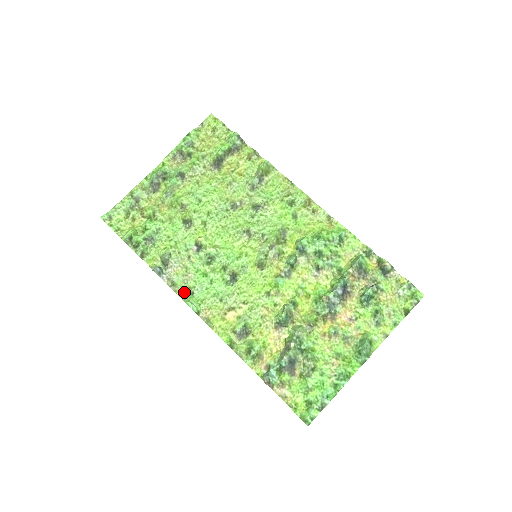
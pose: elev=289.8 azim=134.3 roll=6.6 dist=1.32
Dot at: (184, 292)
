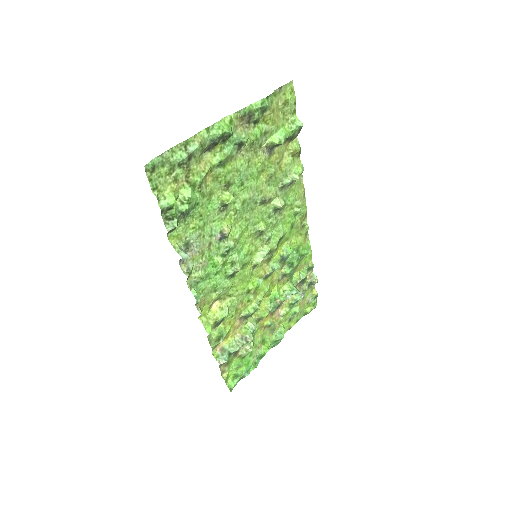
Dot at: (192, 280)
